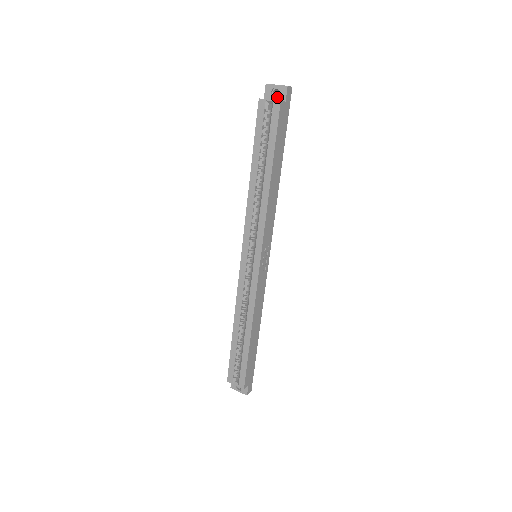
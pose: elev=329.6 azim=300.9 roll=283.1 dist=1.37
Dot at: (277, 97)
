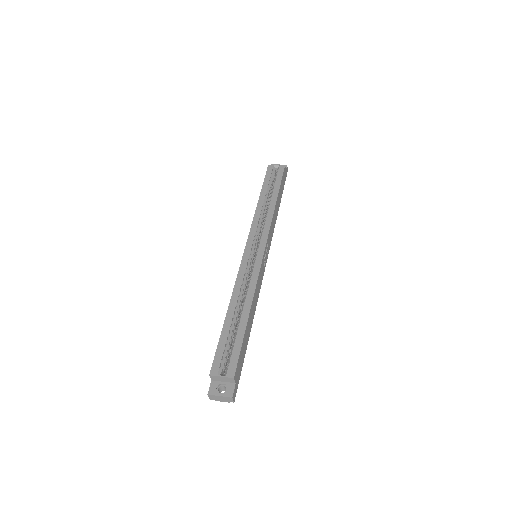
Dot at: occluded
